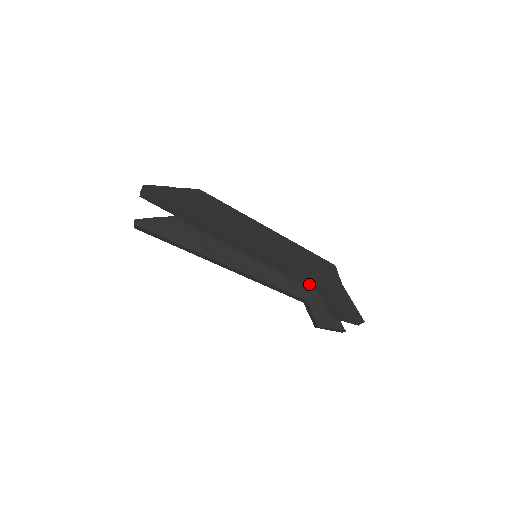
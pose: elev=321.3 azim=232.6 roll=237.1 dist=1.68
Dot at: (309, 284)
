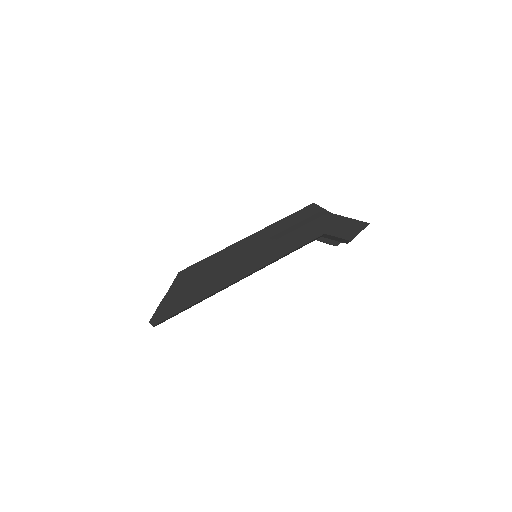
Dot at: (312, 241)
